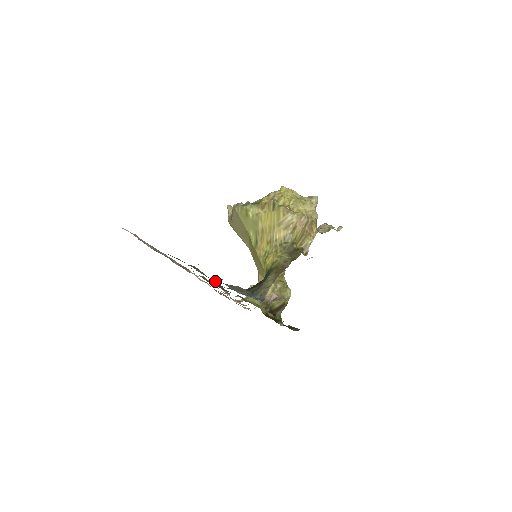
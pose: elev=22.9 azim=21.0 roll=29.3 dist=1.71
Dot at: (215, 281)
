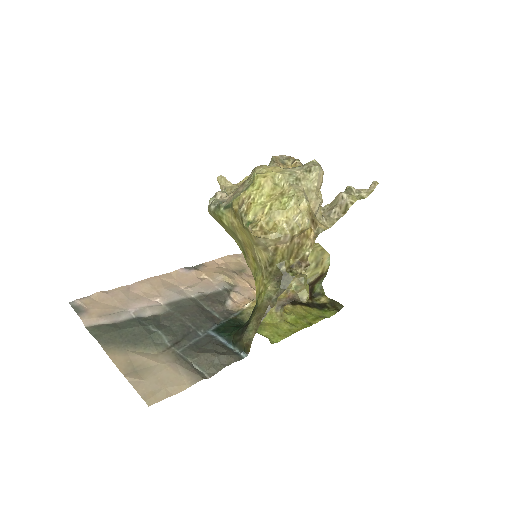
Dot at: (187, 341)
